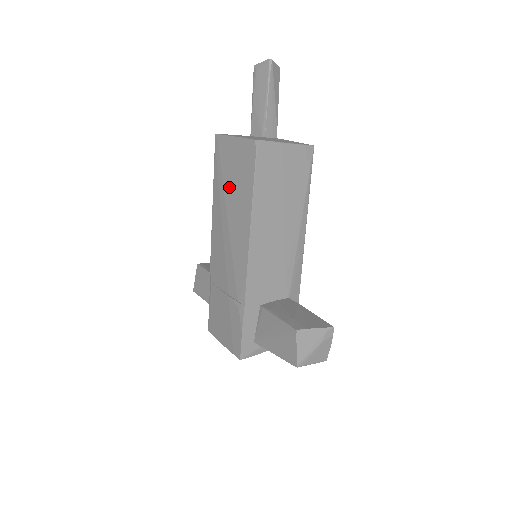
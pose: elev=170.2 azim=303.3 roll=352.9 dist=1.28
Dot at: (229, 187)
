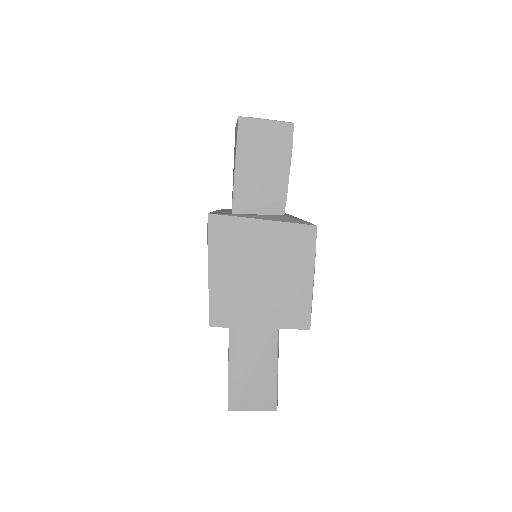
Dot at: occluded
